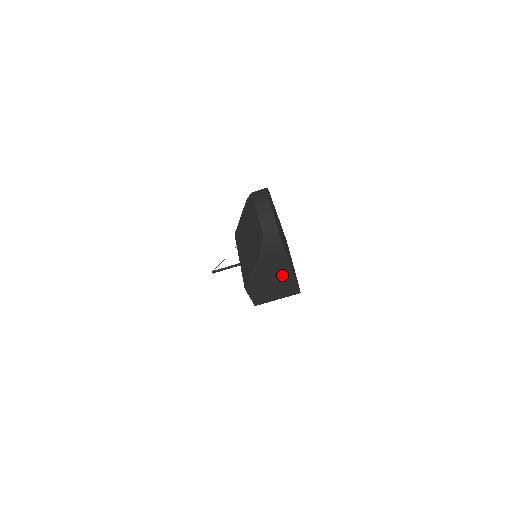
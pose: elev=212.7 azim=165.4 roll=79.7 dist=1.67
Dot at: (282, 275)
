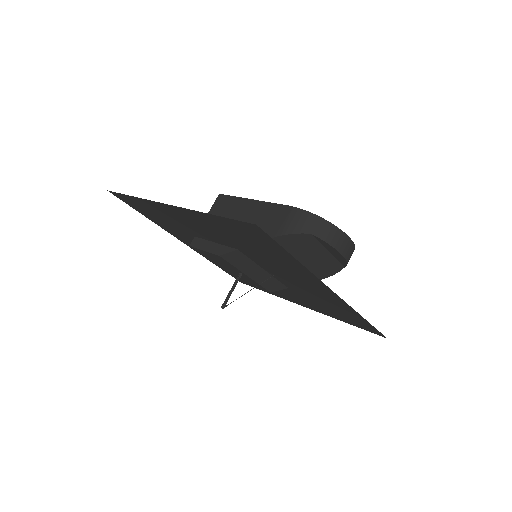
Dot at: occluded
